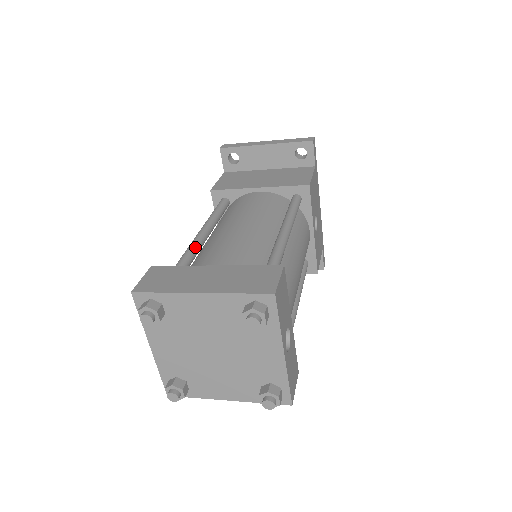
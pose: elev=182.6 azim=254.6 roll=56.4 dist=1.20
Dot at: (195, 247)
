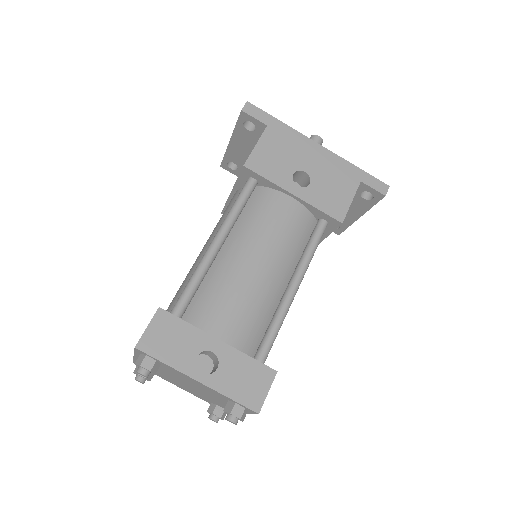
Dot at: occluded
